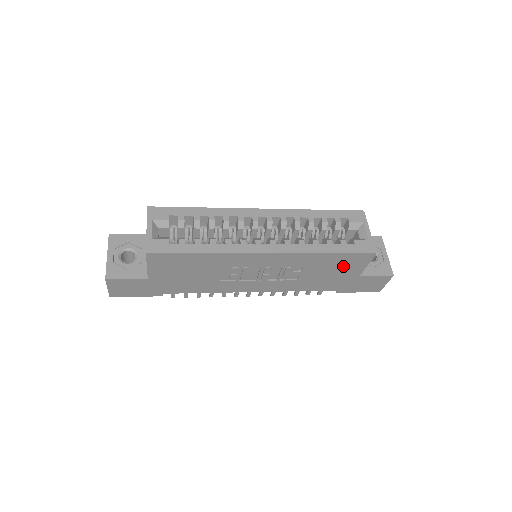
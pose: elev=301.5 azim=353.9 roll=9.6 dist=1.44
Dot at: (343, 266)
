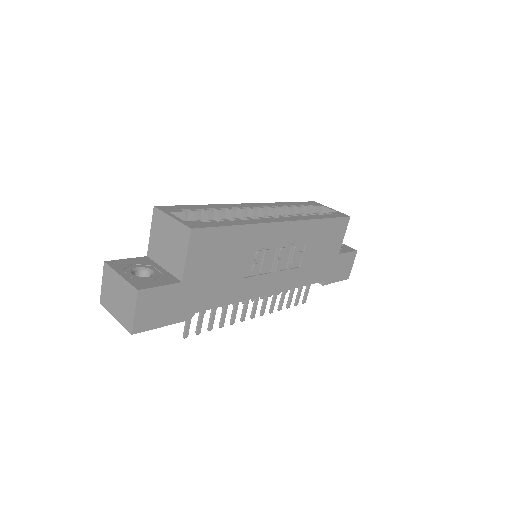
Dot at: (330, 239)
